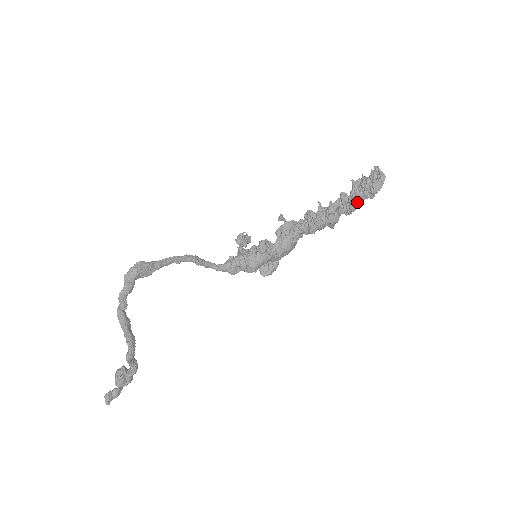
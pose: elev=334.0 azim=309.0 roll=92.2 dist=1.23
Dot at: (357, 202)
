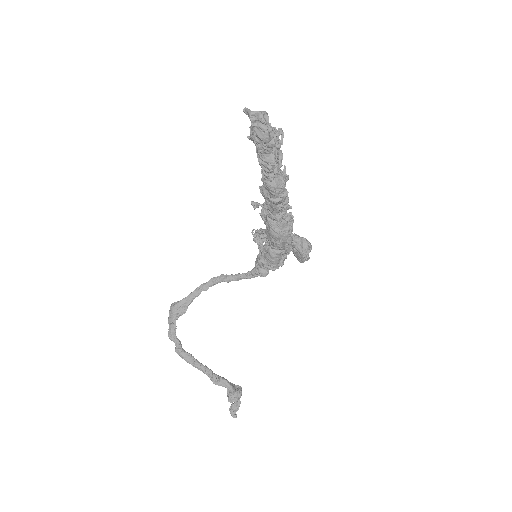
Dot at: (265, 160)
